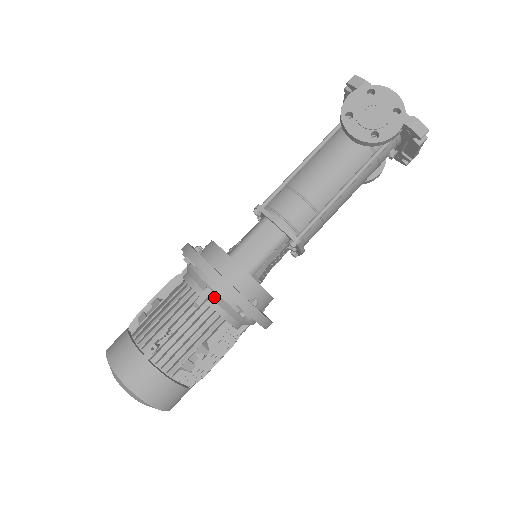
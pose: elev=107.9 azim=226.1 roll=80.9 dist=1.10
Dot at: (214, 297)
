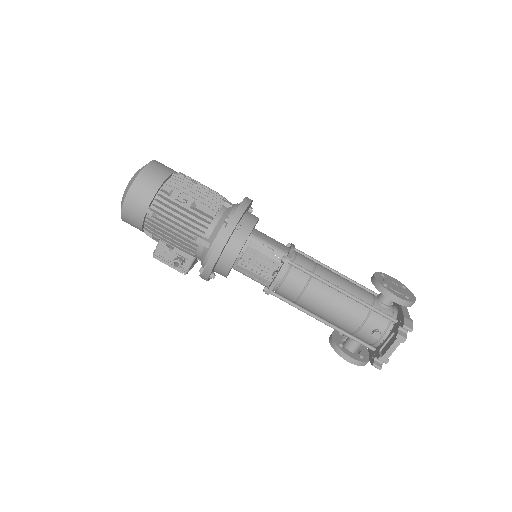
Dot at: (230, 208)
